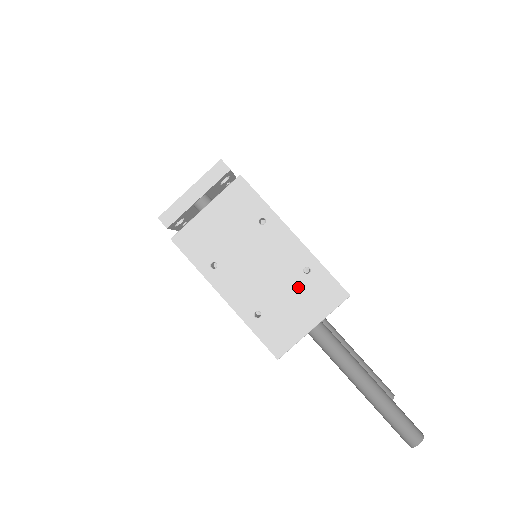
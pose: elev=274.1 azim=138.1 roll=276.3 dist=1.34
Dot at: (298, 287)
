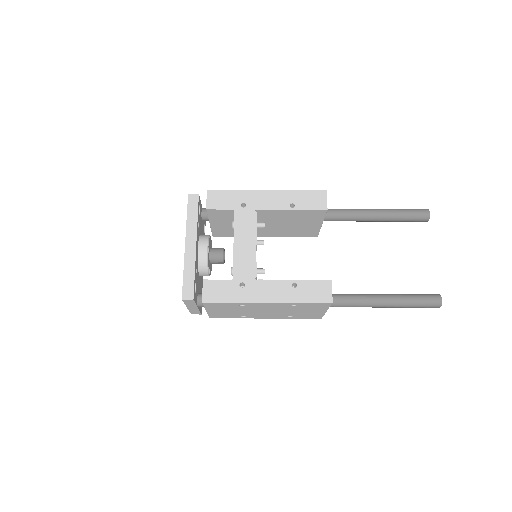
Dot at: (298, 309)
